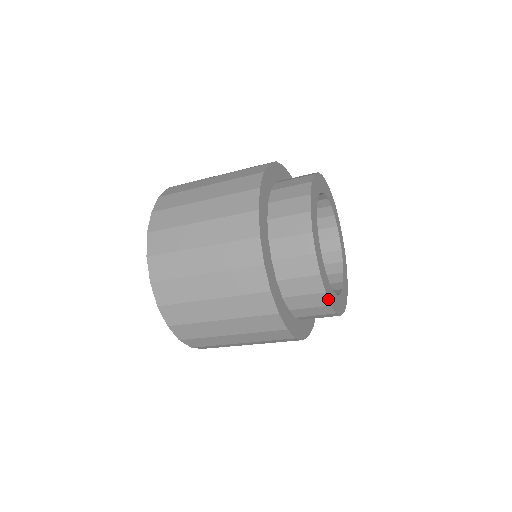
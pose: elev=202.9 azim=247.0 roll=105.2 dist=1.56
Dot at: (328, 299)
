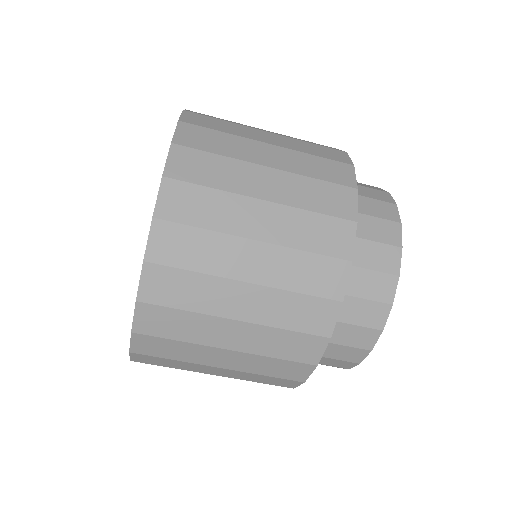
Dot at: occluded
